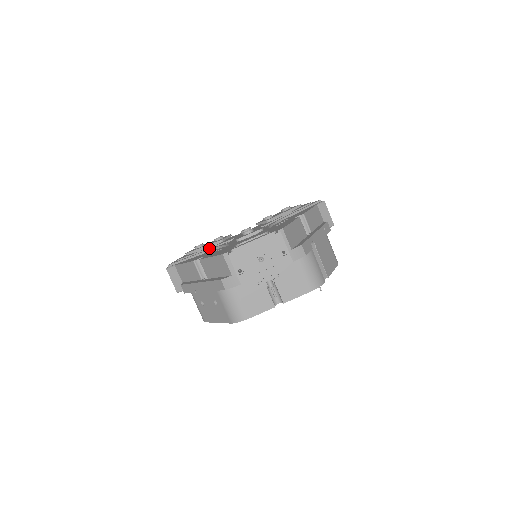
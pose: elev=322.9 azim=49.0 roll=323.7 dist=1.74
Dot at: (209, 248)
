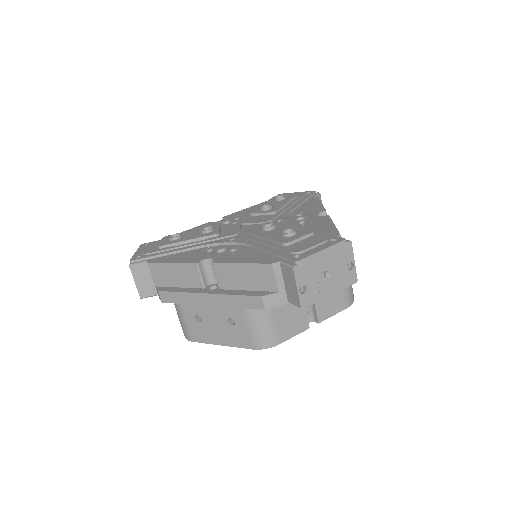
Dot at: (199, 242)
